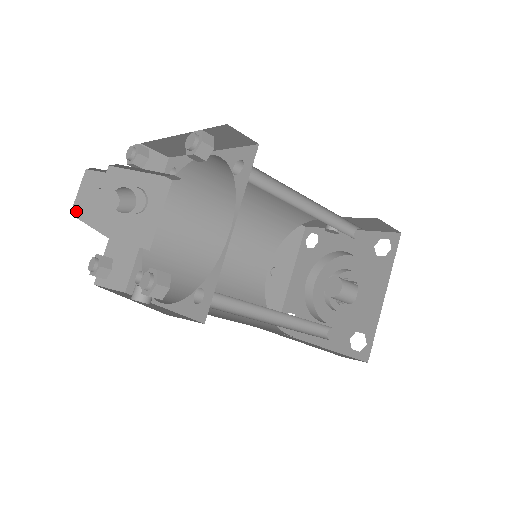
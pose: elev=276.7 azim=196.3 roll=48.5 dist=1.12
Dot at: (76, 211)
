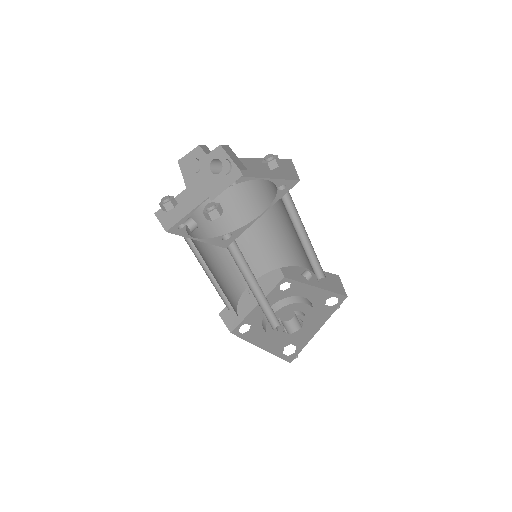
Dot at: (181, 162)
